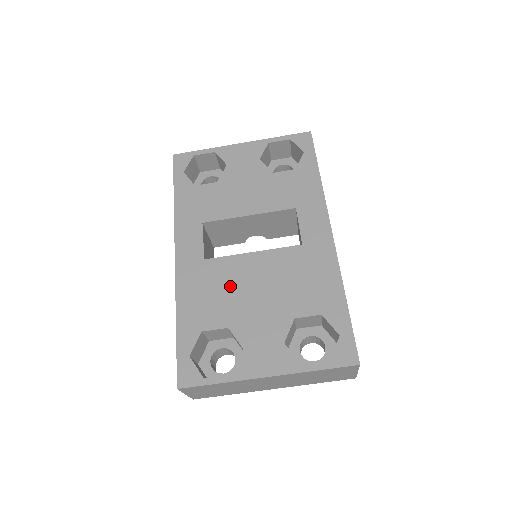
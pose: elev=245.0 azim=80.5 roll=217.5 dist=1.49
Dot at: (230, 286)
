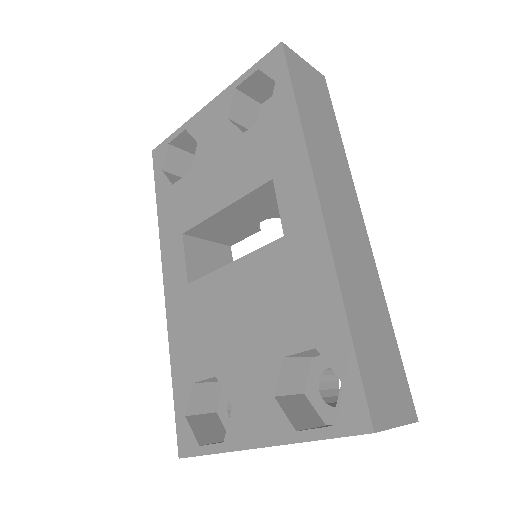
Dot at: (213, 317)
